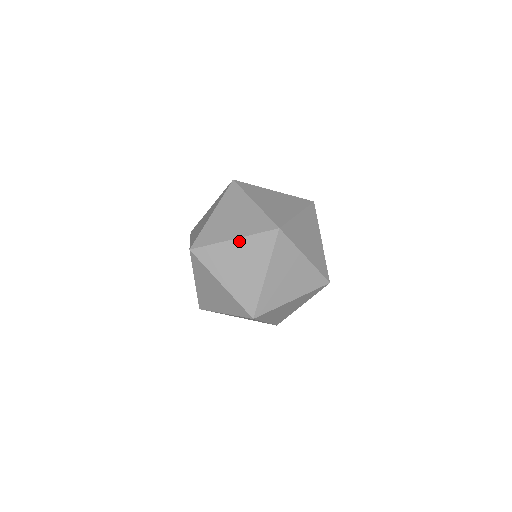
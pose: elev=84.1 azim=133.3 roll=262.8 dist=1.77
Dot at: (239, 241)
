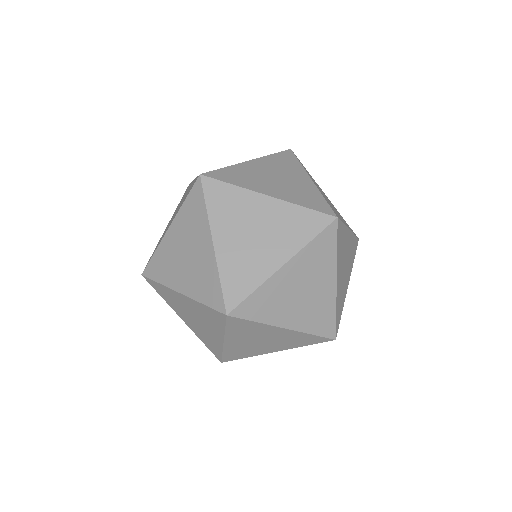
Dot at: (274, 202)
